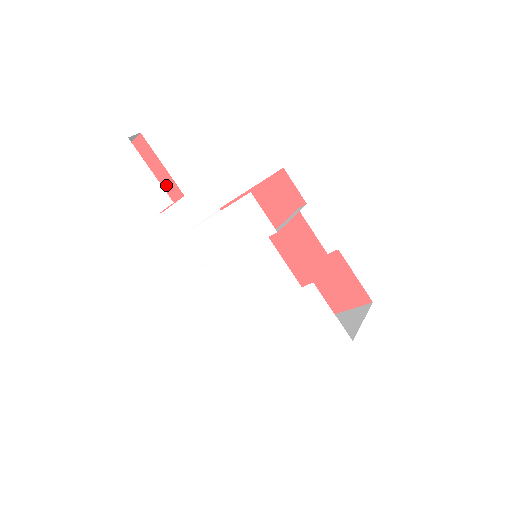
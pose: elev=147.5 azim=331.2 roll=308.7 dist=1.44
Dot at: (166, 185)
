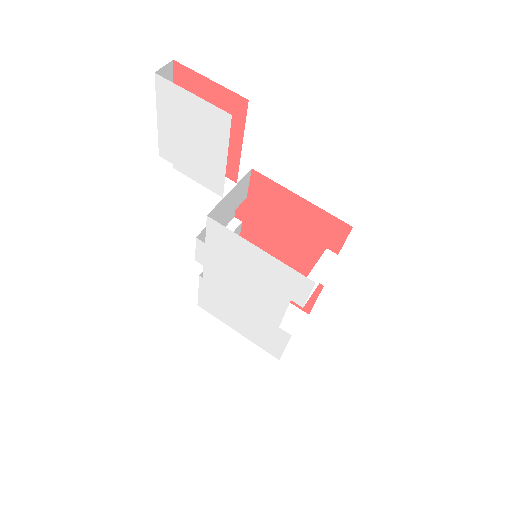
Dot at: occluded
